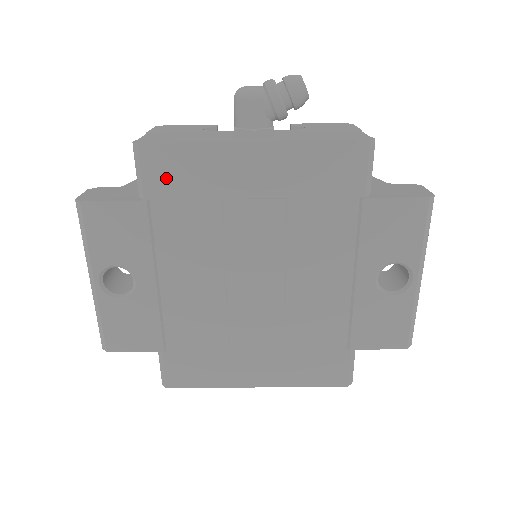
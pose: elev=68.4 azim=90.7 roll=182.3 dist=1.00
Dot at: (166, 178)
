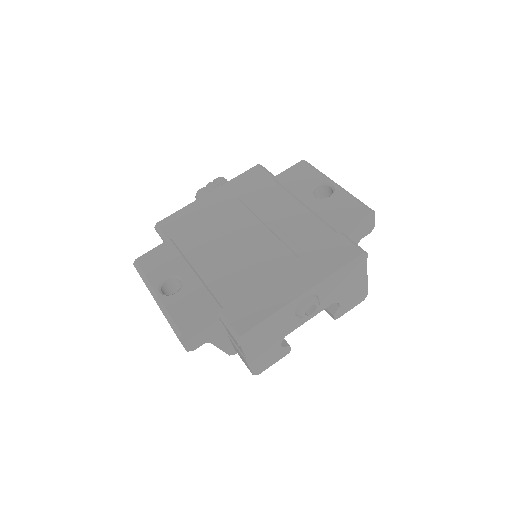
Dot at: (176, 227)
